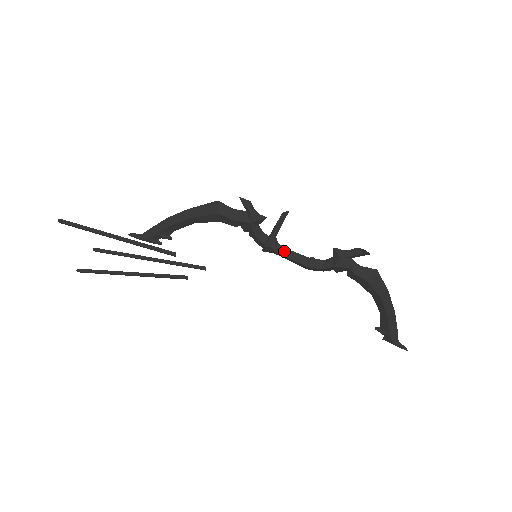
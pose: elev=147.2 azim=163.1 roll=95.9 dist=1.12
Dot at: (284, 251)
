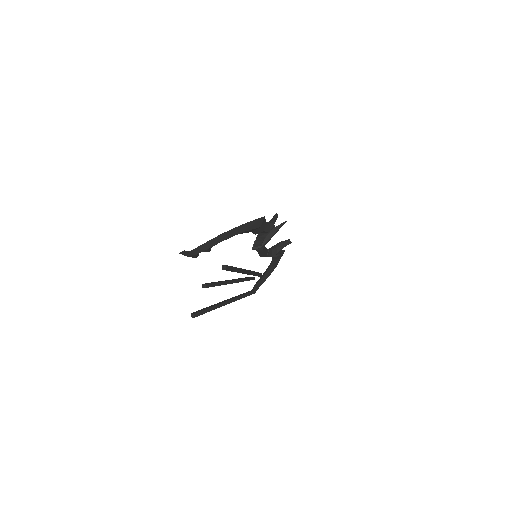
Dot at: (264, 248)
